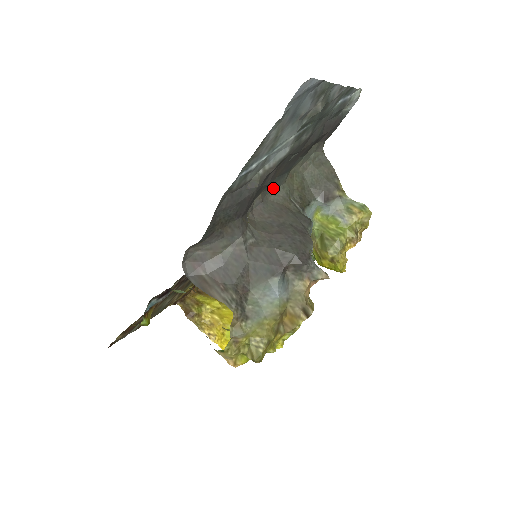
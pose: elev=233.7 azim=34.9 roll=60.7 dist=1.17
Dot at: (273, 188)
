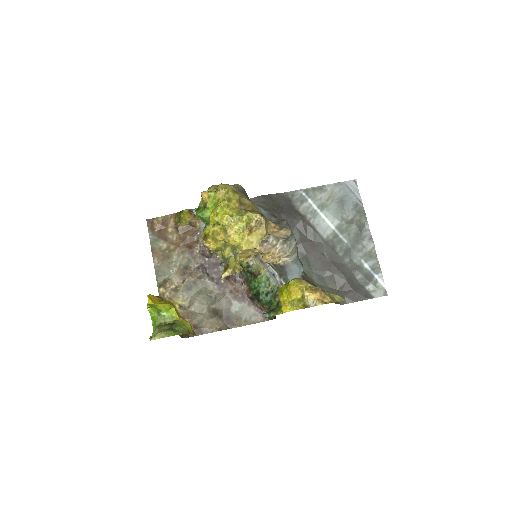
Dot at: occluded
